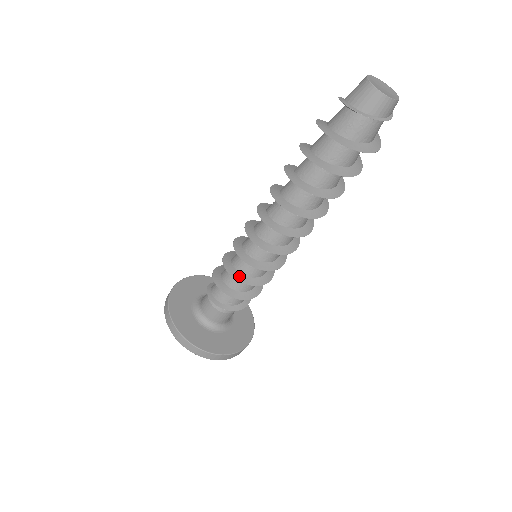
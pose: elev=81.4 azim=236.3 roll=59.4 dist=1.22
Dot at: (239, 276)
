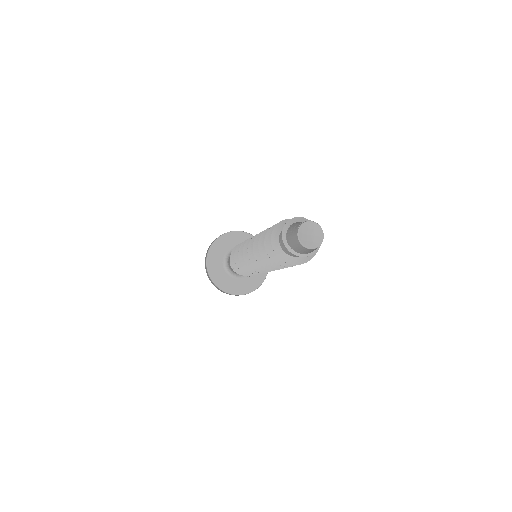
Dot at: occluded
